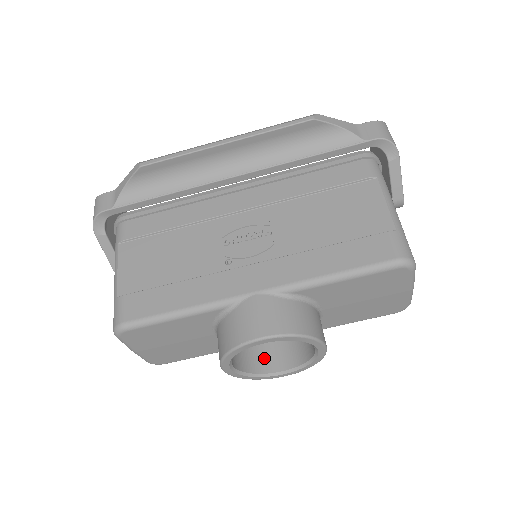
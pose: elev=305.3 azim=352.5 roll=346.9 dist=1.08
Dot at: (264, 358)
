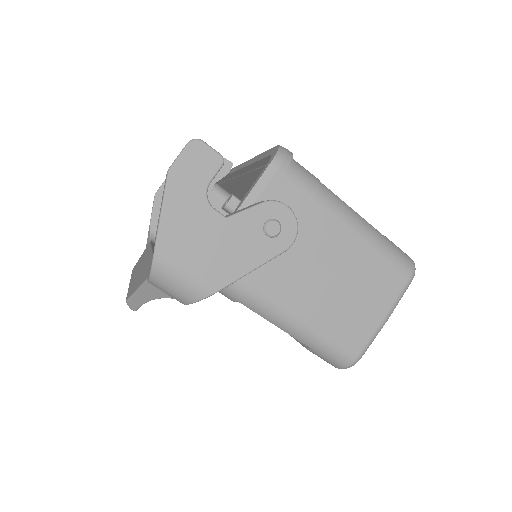
Dot at: occluded
